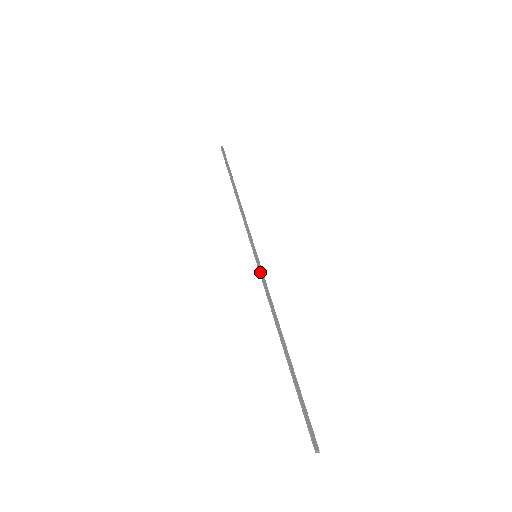
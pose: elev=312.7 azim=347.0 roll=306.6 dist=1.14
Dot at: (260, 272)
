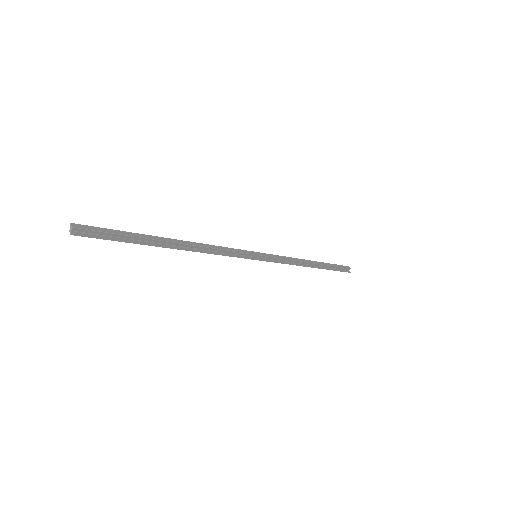
Dot at: (239, 249)
